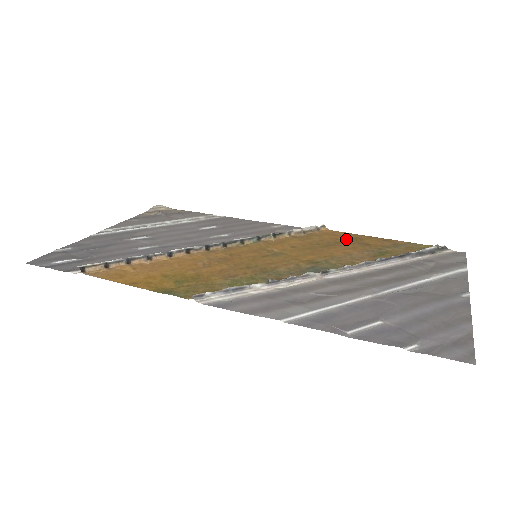
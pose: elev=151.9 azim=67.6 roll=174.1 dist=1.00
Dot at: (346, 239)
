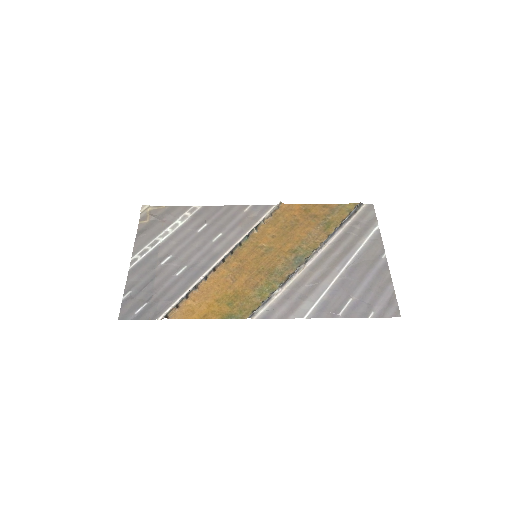
Dot at: (300, 214)
